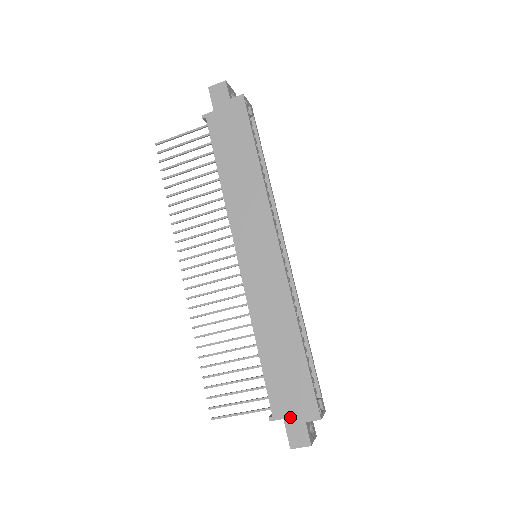
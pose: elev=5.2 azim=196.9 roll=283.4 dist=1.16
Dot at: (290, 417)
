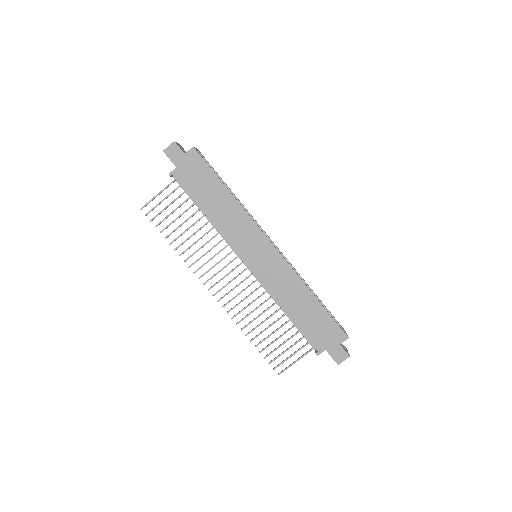
Dot at: (329, 347)
